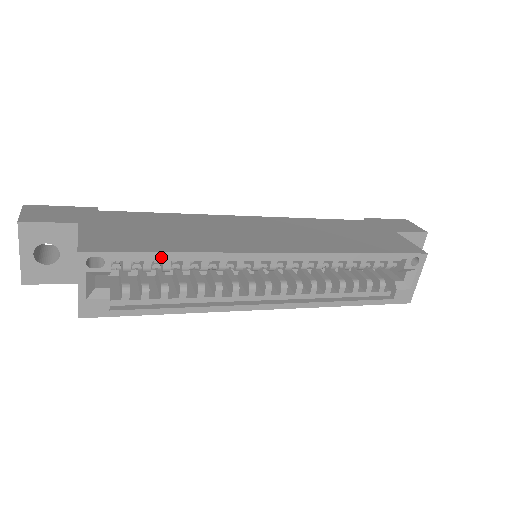
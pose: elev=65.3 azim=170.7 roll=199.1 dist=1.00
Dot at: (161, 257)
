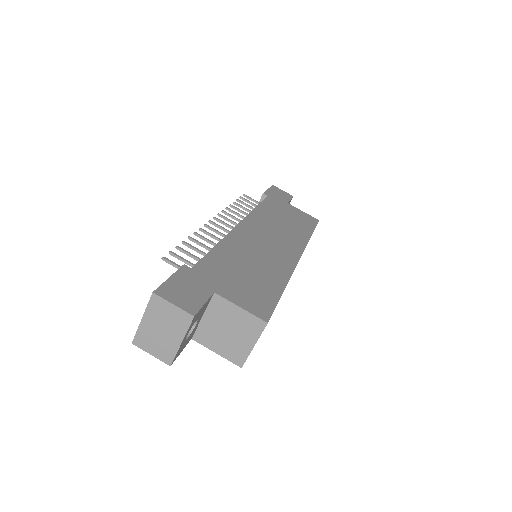
Dot at: occluded
